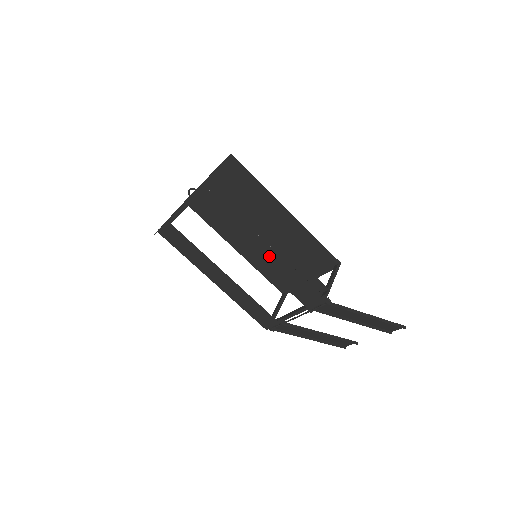
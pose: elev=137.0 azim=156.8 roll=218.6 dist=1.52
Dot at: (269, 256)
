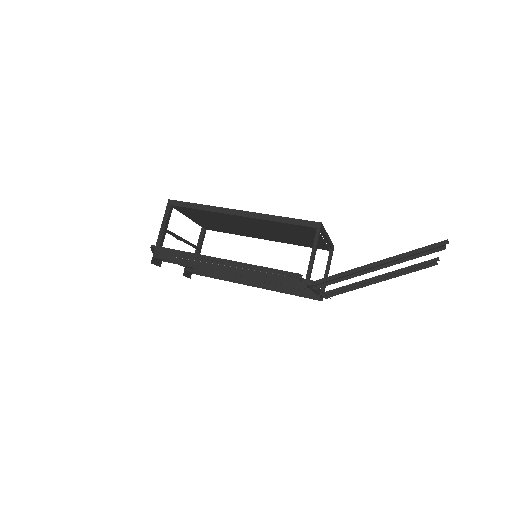
Dot at: occluded
